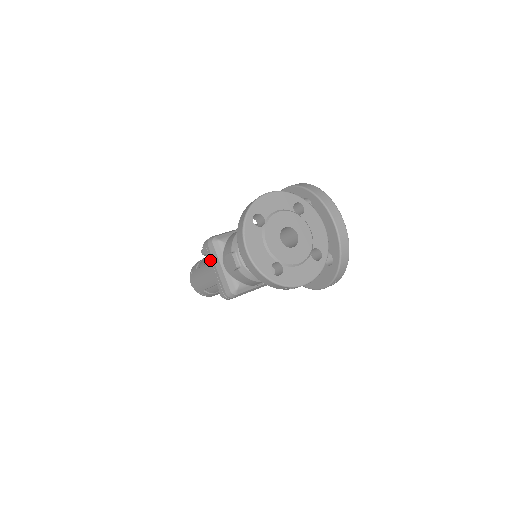
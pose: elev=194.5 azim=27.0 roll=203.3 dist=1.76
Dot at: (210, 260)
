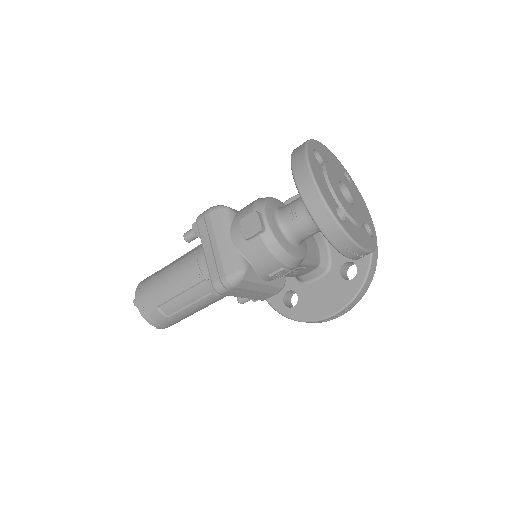
Dot at: (206, 234)
